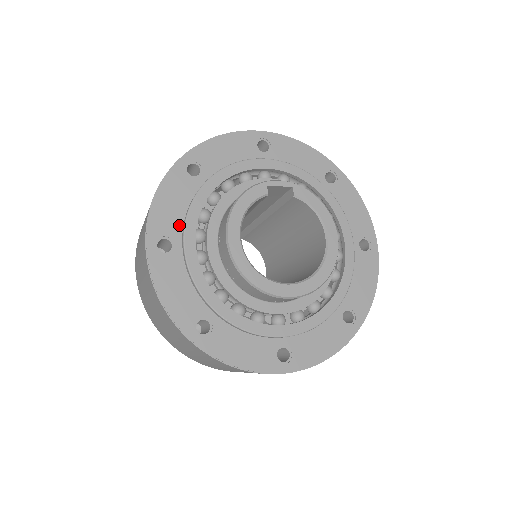
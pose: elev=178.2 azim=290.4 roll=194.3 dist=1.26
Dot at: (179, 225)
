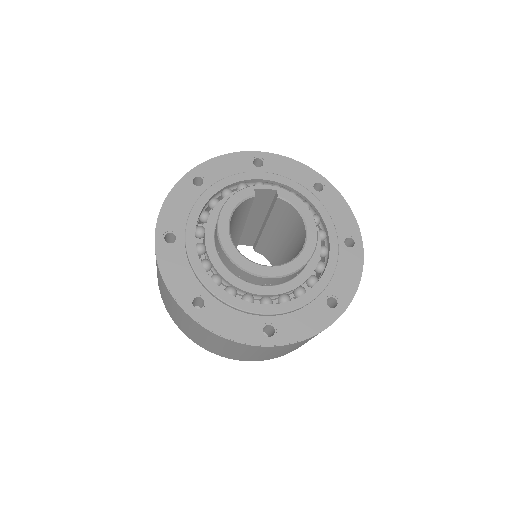
Dot at: (183, 223)
